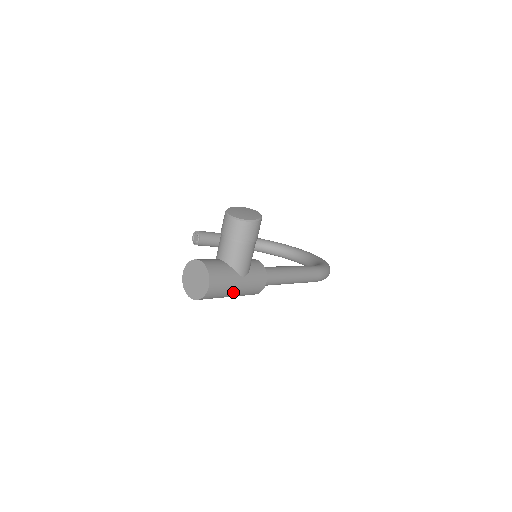
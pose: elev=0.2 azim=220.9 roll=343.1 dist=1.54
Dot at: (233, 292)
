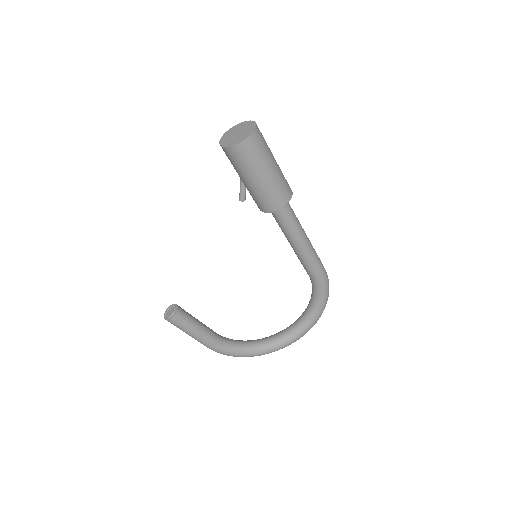
Dot at: (273, 160)
